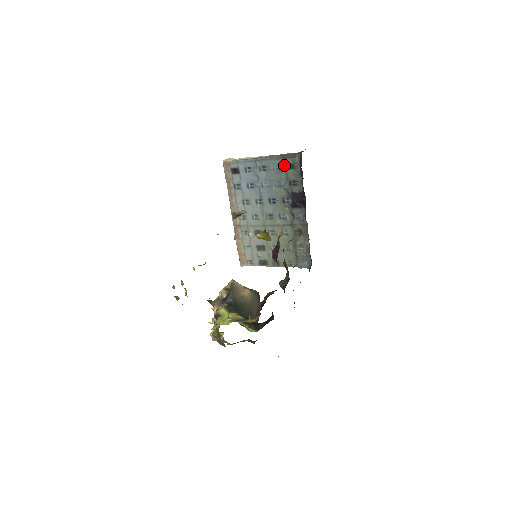
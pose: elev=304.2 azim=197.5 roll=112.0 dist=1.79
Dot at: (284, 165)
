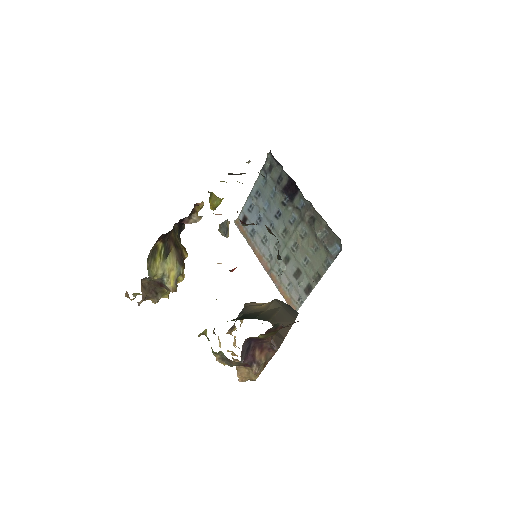
Dot at: (266, 173)
